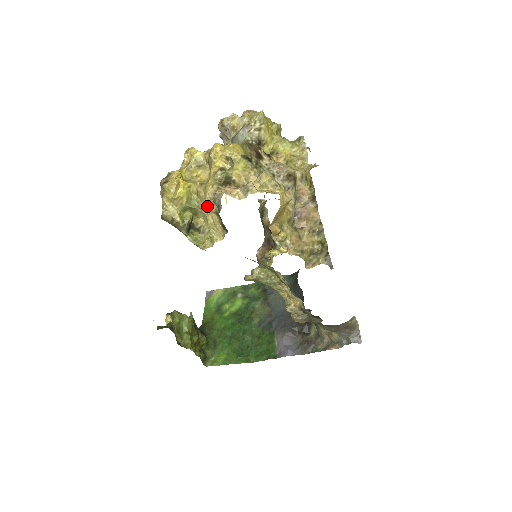
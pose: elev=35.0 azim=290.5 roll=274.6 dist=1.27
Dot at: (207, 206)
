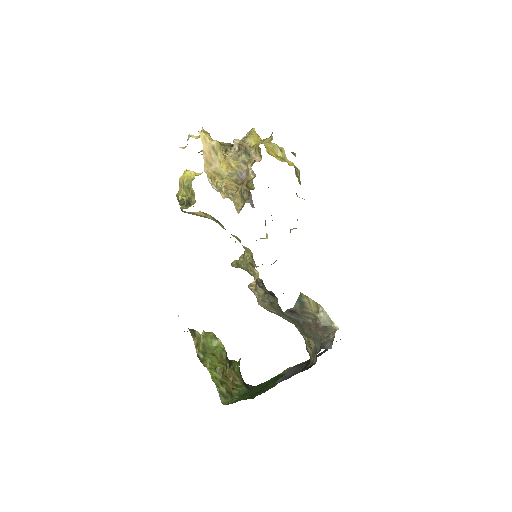
Dot at: occluded
